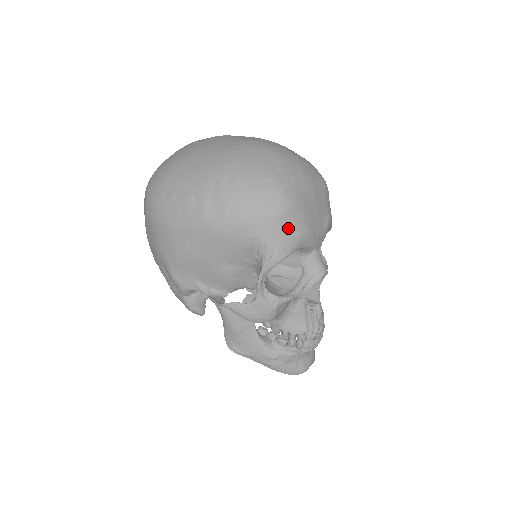
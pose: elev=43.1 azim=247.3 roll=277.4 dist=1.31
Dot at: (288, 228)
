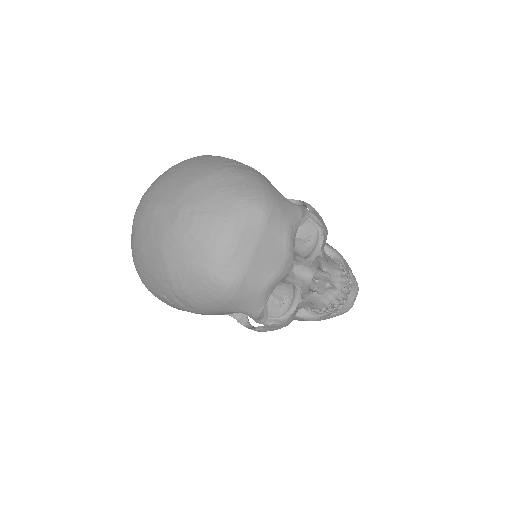
Dot at: (248, 297)
